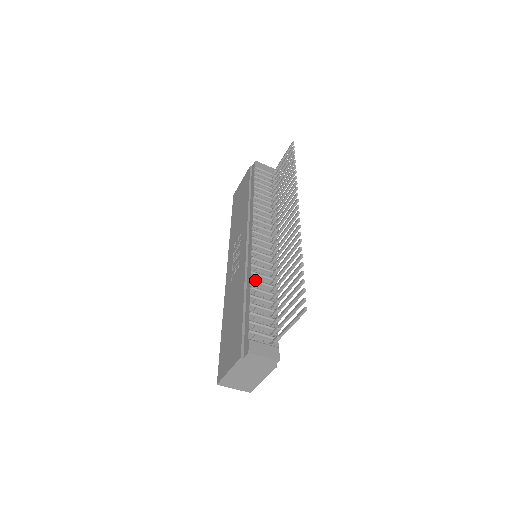
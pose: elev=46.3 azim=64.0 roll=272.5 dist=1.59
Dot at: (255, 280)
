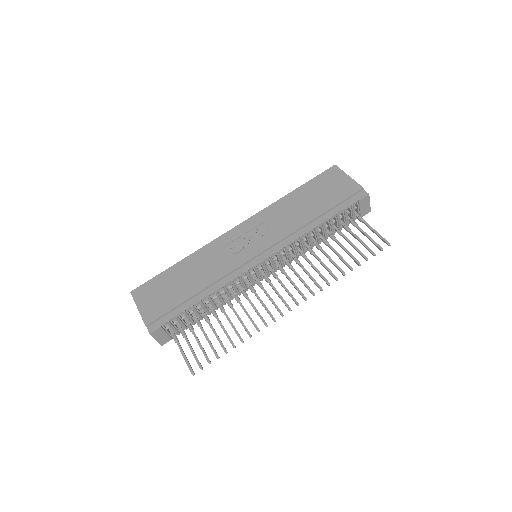
Dot at: (218, 294)
